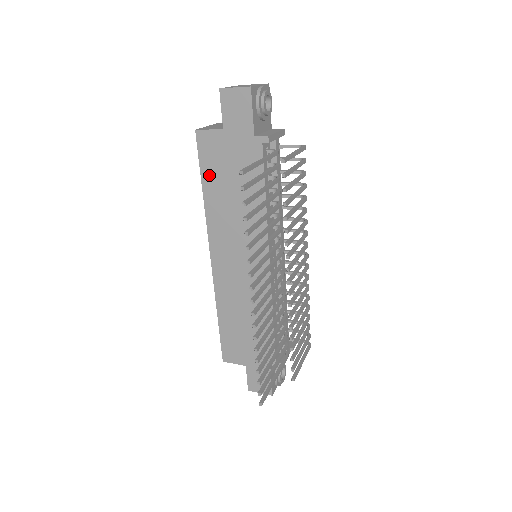
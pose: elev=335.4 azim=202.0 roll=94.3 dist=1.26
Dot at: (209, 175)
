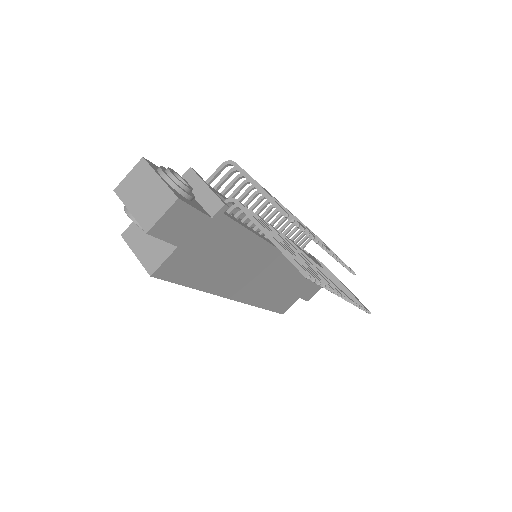
Dot at: (192, 278)
